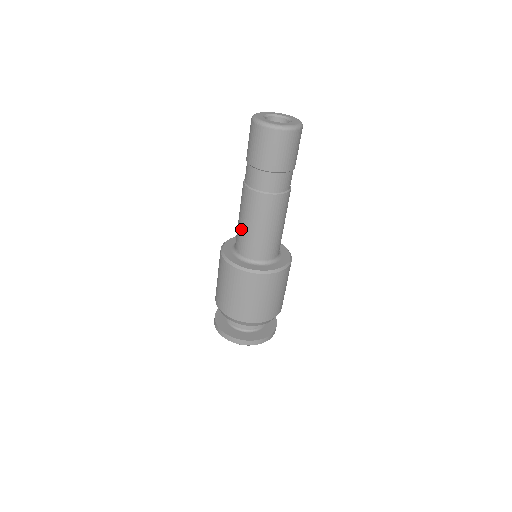
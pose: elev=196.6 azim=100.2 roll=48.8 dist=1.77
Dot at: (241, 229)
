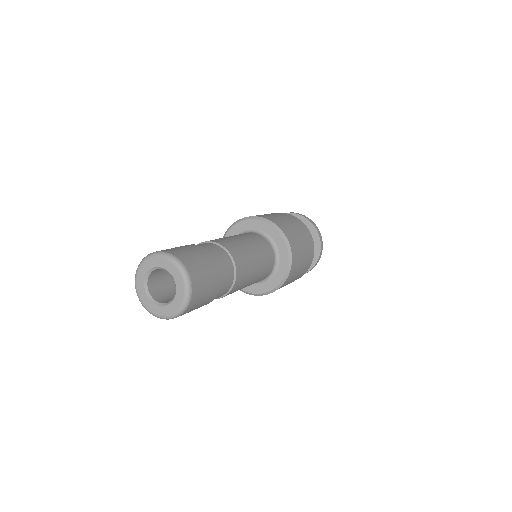
Dot at: occluded
